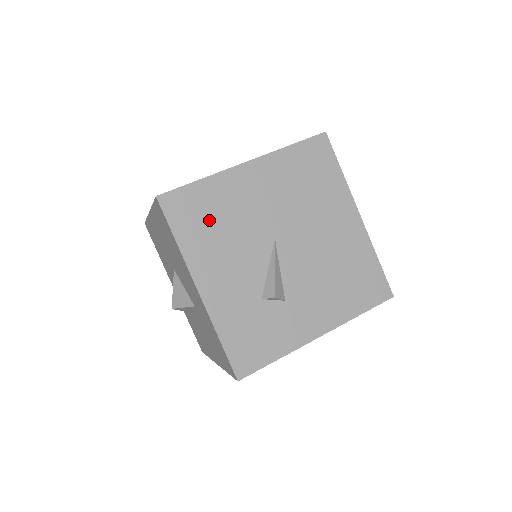
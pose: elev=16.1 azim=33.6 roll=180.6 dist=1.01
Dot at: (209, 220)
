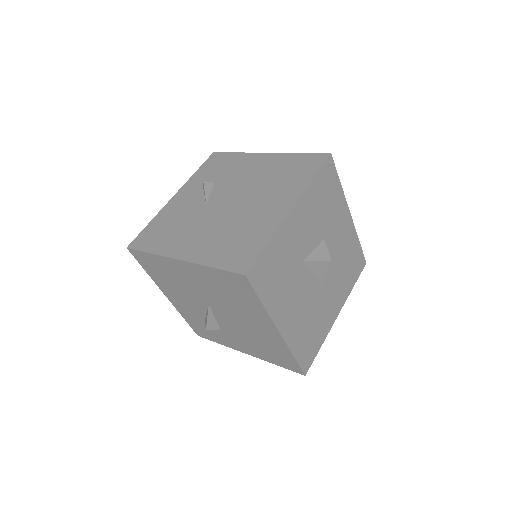
Dot at: (162, 274)
